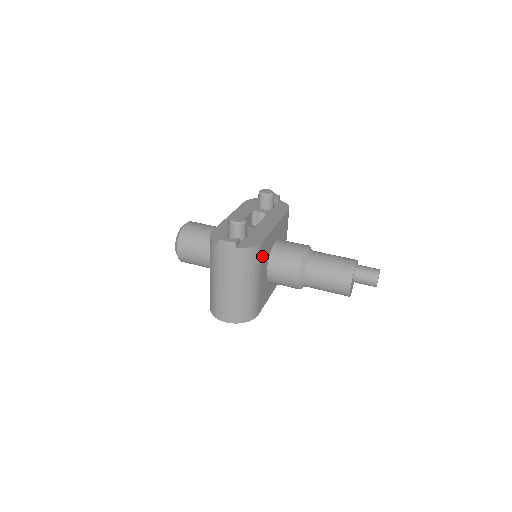
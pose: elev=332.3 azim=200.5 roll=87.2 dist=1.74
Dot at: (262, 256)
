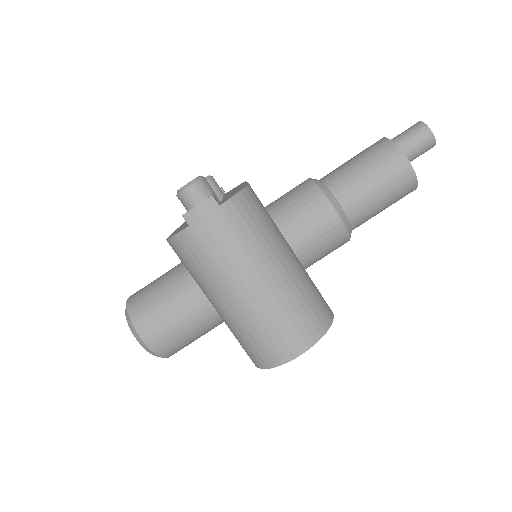
Dot at: occluded
